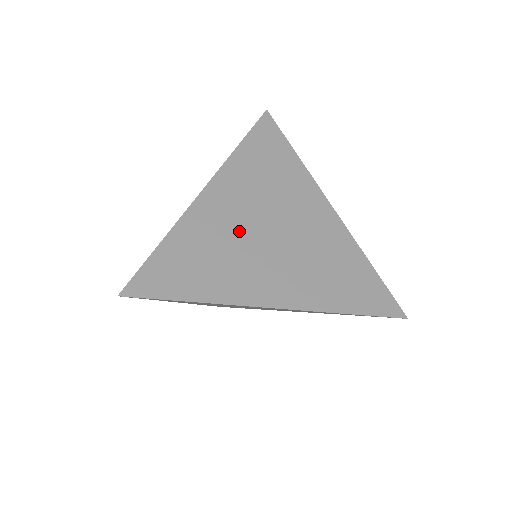
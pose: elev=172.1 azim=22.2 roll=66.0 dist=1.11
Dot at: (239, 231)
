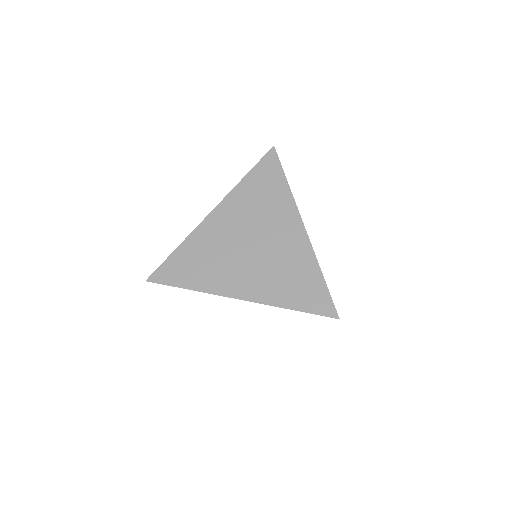
Dot at: occluded
